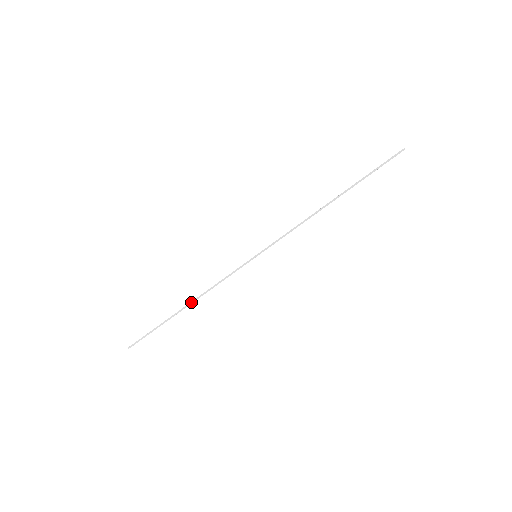
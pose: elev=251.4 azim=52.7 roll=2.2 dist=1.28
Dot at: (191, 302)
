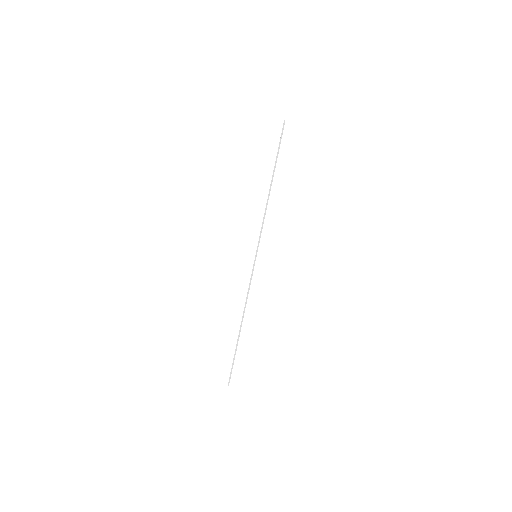
Dot at: (242, 320)
